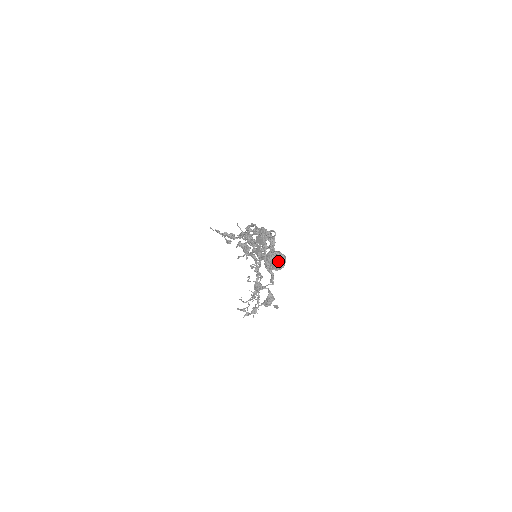
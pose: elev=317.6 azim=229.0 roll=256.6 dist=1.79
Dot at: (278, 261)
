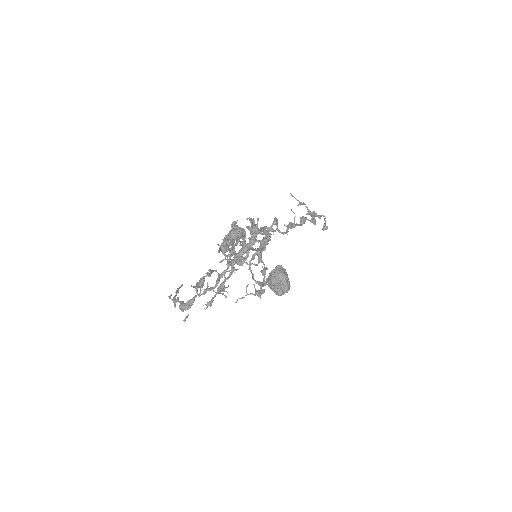
Dot at: (273, 283)
